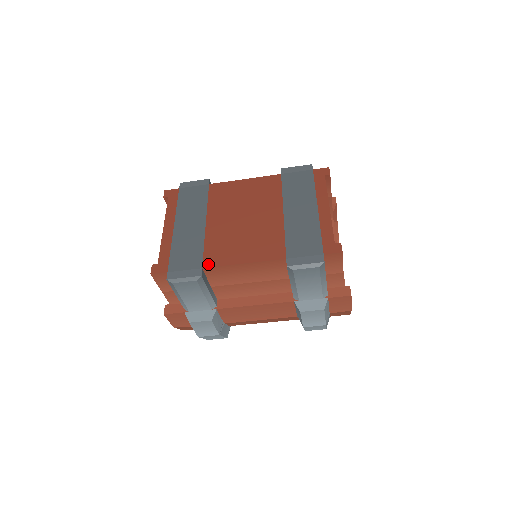
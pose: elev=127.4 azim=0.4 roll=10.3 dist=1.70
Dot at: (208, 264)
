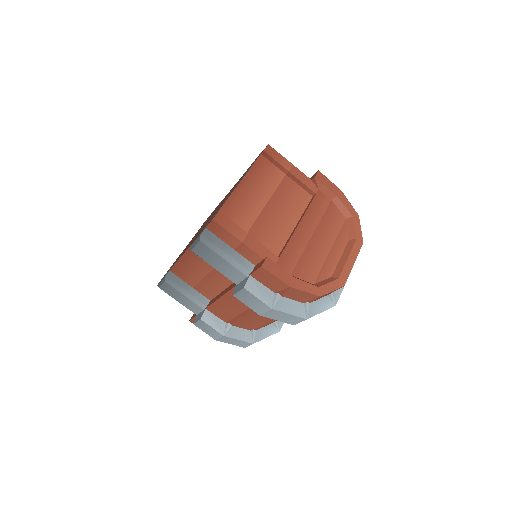
Dot at: occluded
